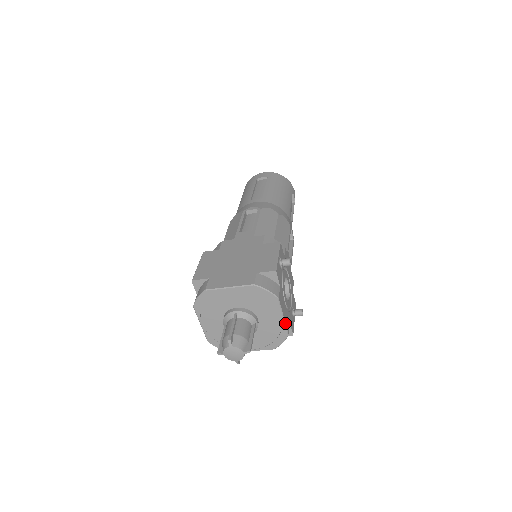
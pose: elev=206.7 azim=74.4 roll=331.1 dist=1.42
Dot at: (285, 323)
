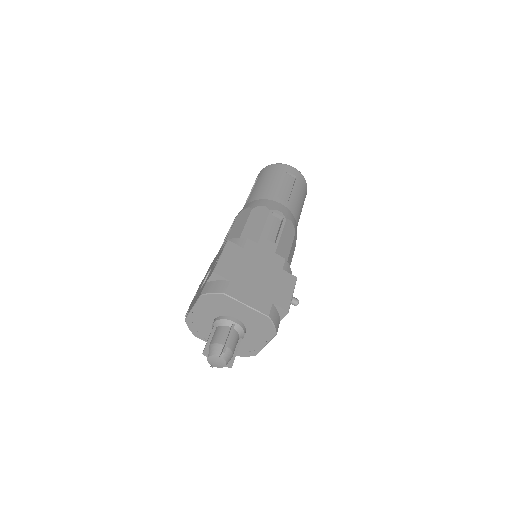
Dot at: occluded
